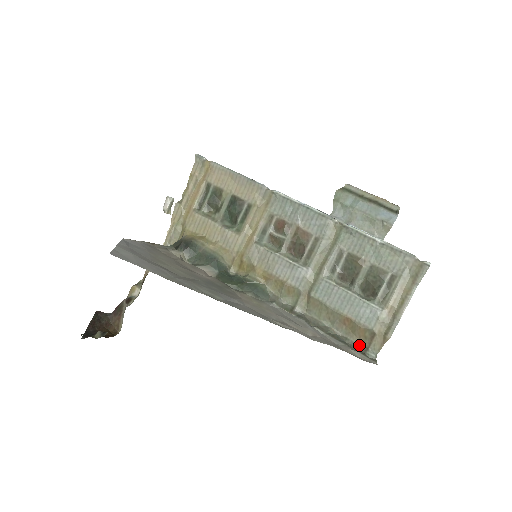
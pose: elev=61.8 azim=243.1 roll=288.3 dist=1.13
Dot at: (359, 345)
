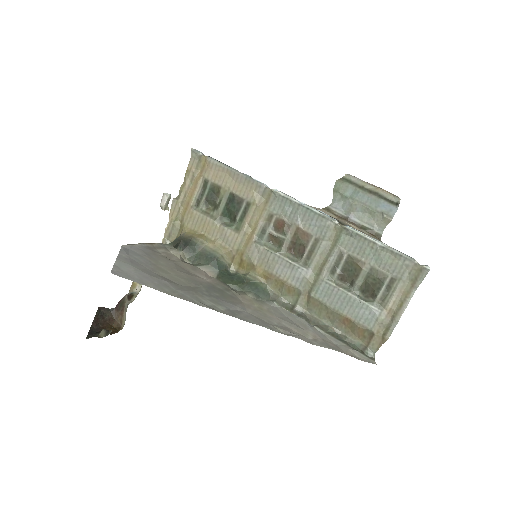
Dot at: (358, 344)
